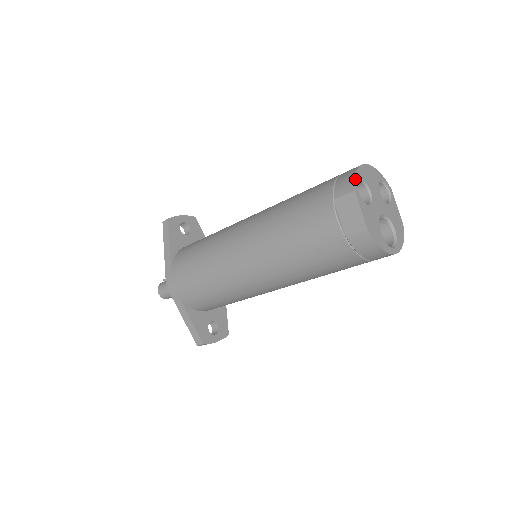
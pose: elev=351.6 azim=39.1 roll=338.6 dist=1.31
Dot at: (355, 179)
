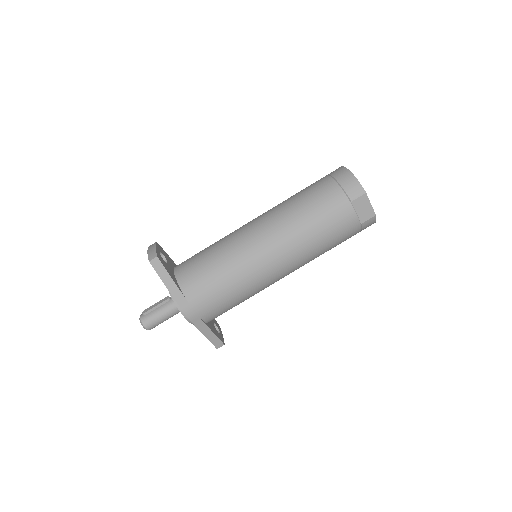
Dot at: (360, 184)
